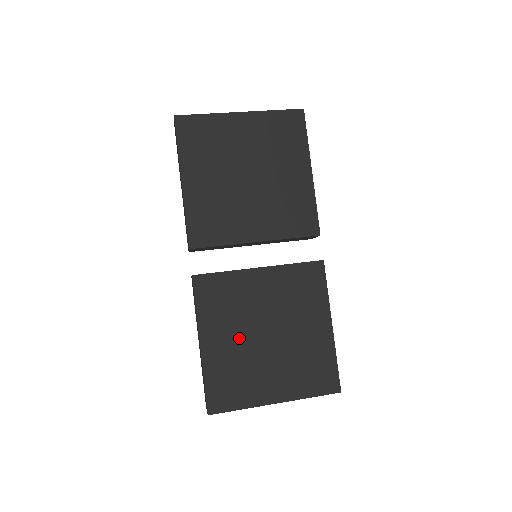
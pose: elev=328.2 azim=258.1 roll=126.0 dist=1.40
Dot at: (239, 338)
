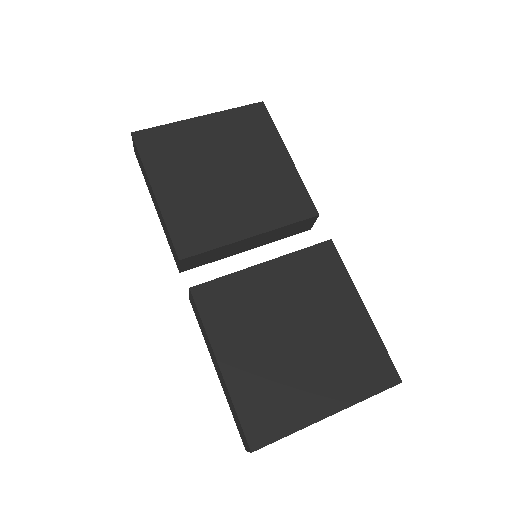
Dot at: (263, 347)
